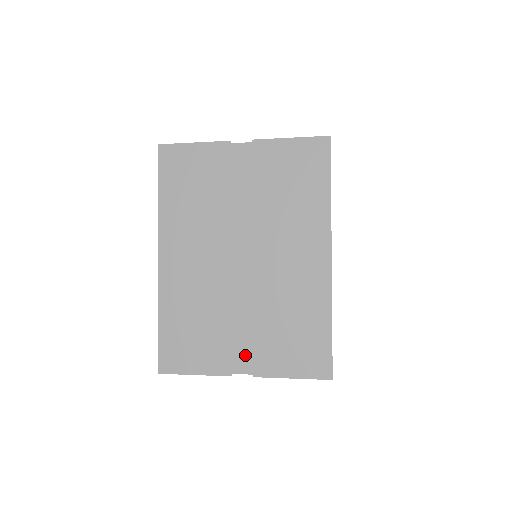
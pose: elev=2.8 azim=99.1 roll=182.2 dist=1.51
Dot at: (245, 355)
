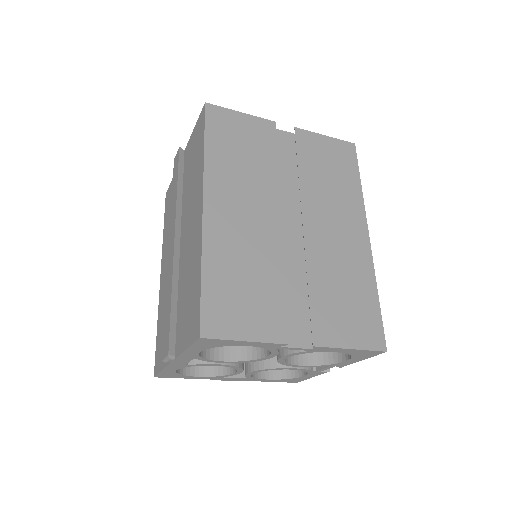
Dot at: (295, 326)
